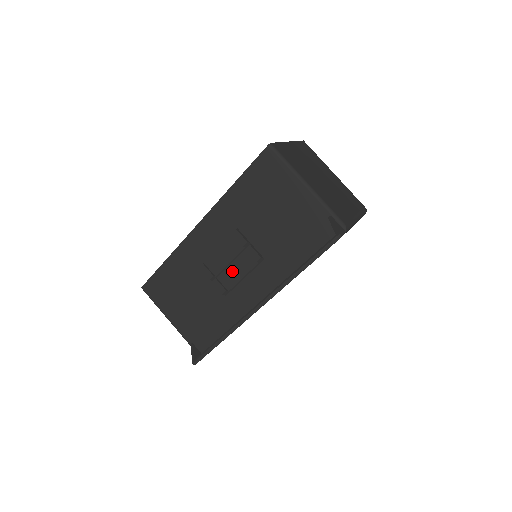
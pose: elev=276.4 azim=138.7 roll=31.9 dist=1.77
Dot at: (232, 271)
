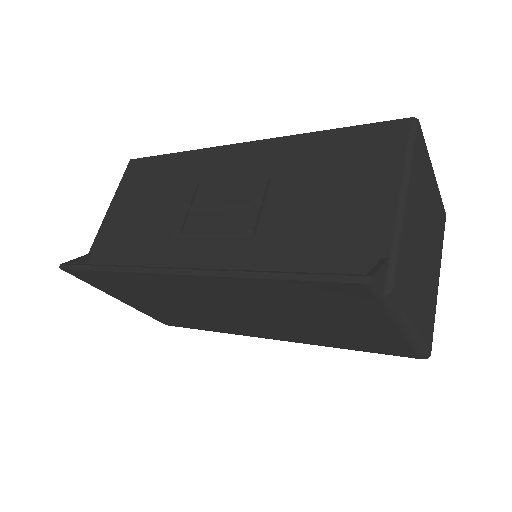
Dot at: (211, 218)
